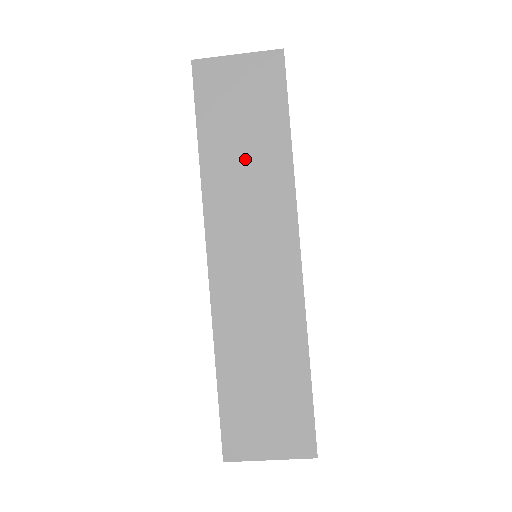
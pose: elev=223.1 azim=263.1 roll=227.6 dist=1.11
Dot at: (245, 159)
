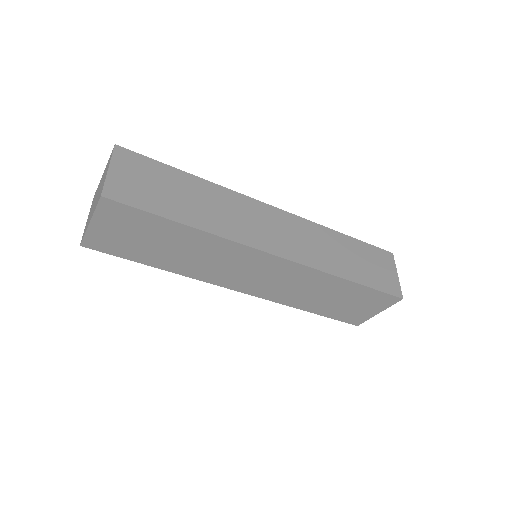
Dot at: (183, 252)
